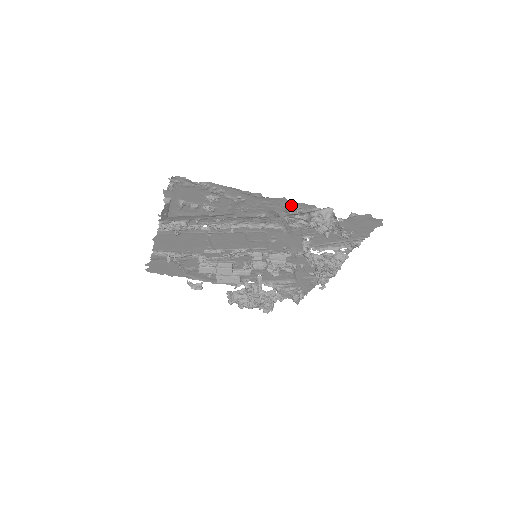
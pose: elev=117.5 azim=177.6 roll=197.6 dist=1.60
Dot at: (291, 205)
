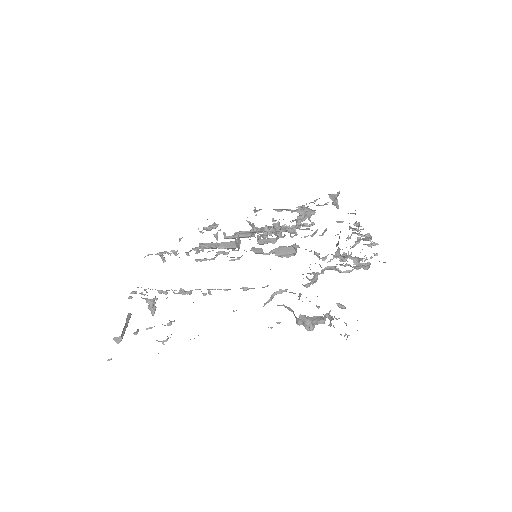
Dot at: occluded
